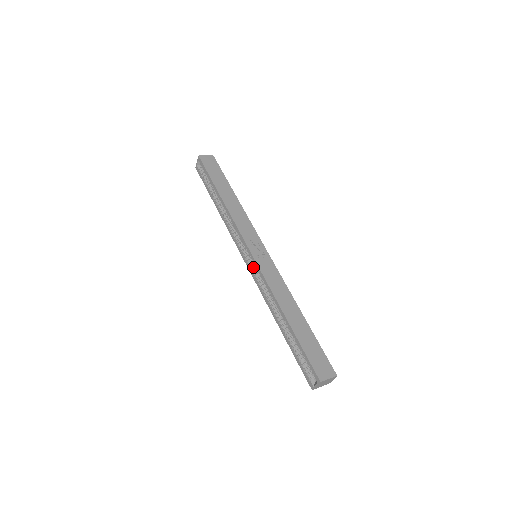
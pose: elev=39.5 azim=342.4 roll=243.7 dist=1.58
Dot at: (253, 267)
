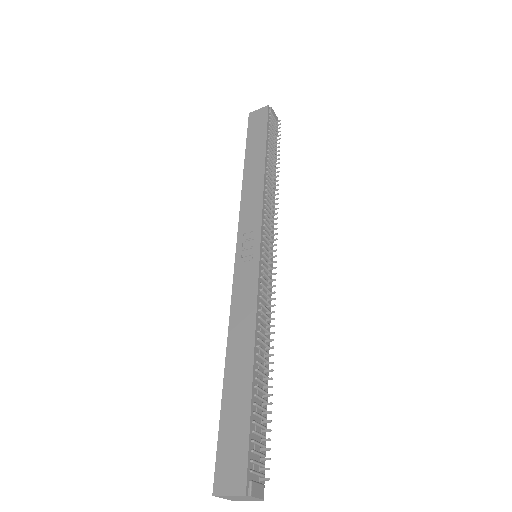
Dot at: occluded
